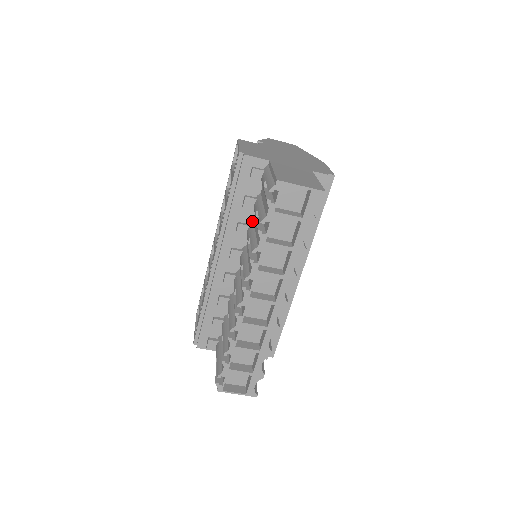
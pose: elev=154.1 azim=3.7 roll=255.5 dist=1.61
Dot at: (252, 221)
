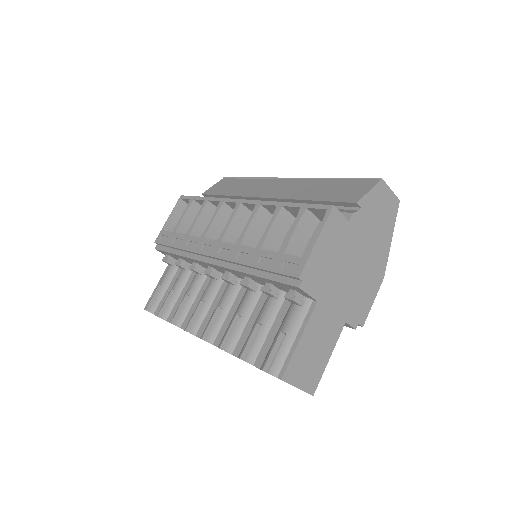
Dot at: occluded
